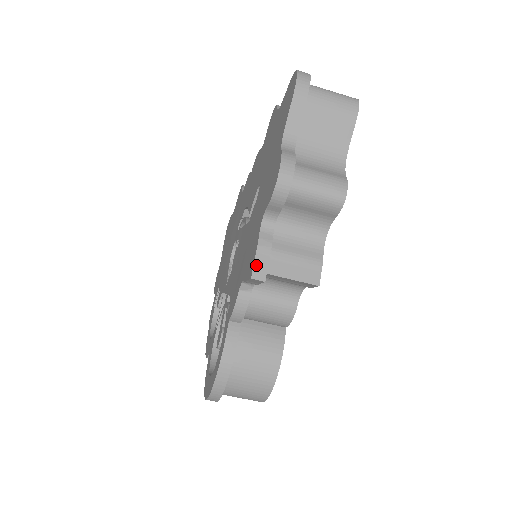
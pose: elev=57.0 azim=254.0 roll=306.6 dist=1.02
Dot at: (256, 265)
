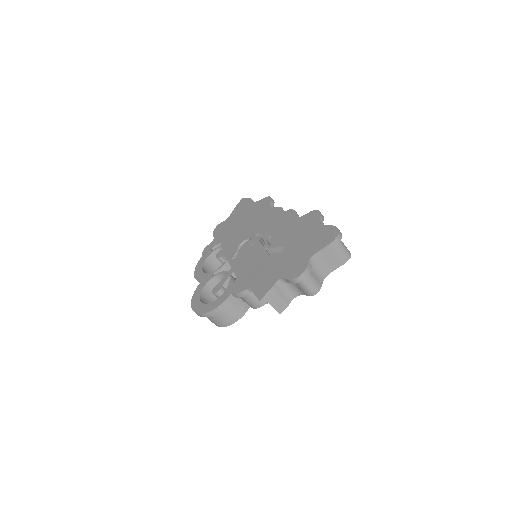
Dot at: (265, 296)
